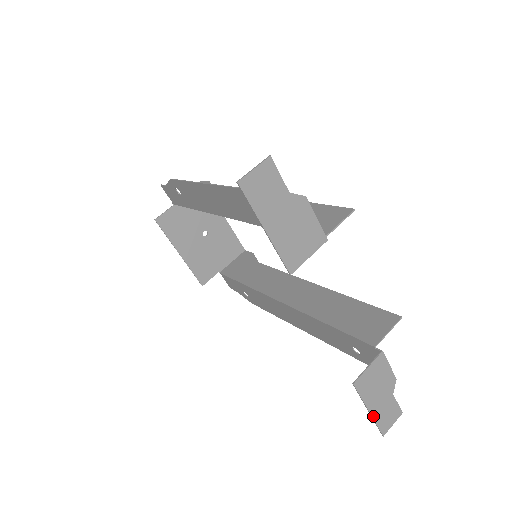
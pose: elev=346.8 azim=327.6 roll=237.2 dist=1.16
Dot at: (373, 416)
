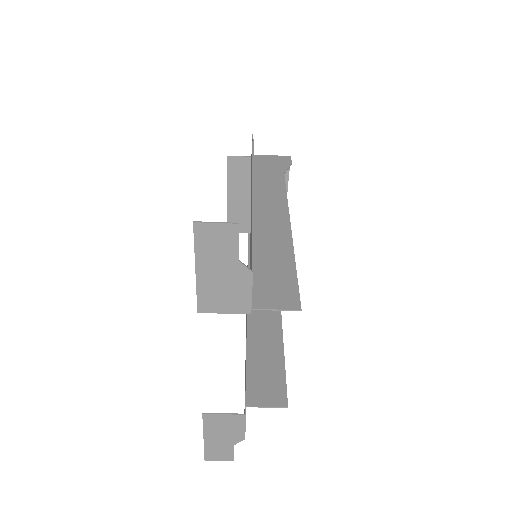
Dot at: (205, 443)
